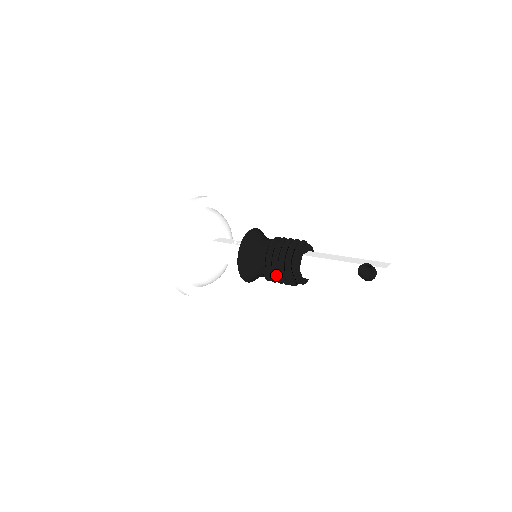
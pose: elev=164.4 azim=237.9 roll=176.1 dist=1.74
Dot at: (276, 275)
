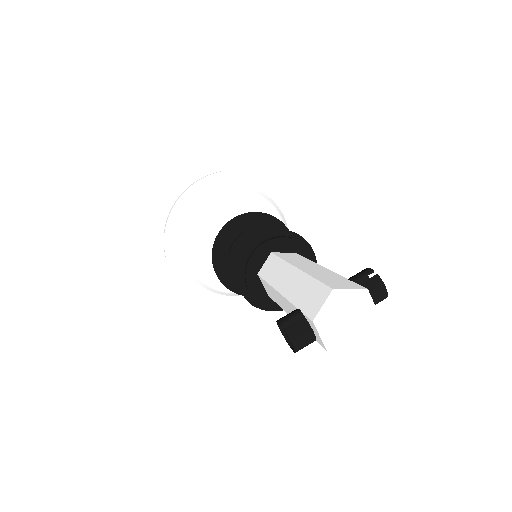
Dot at: occluded
